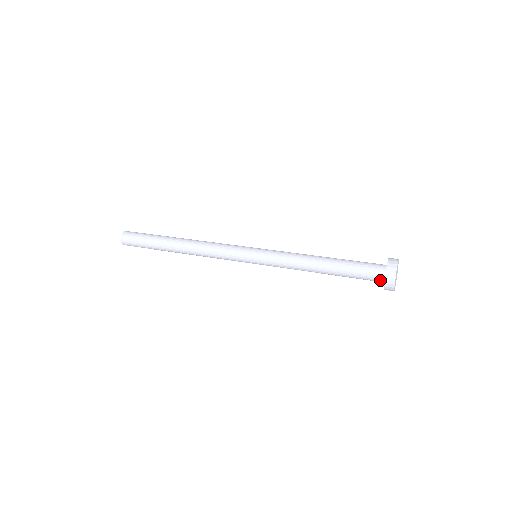
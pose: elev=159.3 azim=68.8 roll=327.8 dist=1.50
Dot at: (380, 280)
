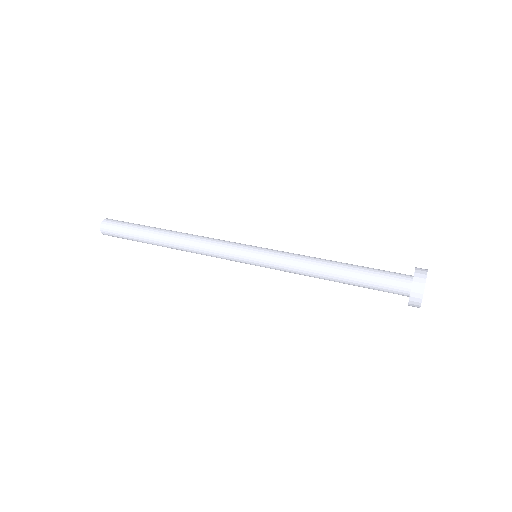
Dot at: (403, 295)
